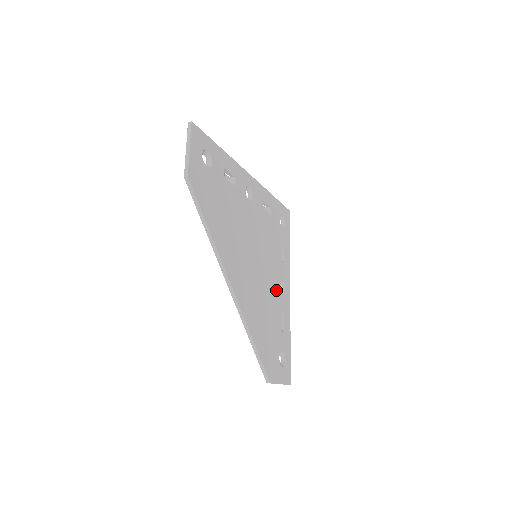
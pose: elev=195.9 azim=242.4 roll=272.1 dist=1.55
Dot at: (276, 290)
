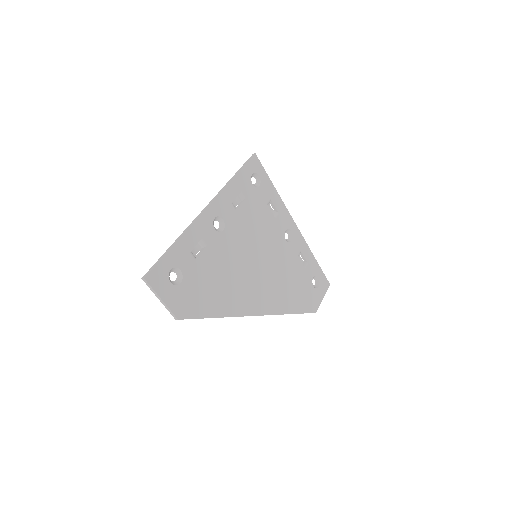
Dot at: (285, 248)
